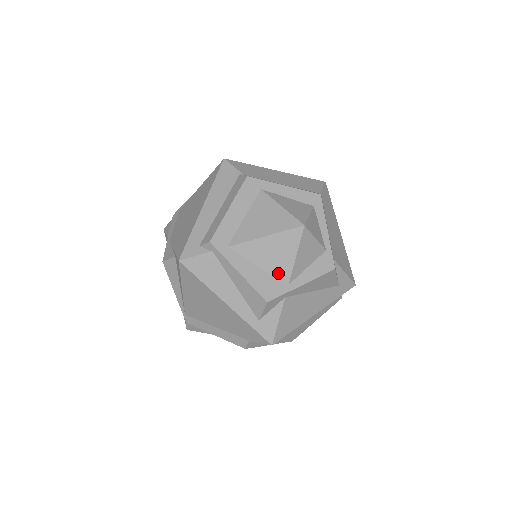
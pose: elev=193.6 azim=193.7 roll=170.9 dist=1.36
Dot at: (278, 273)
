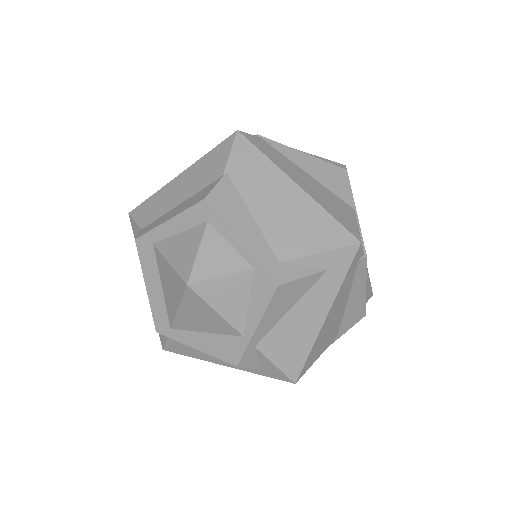
Dot at: (224, 331)
